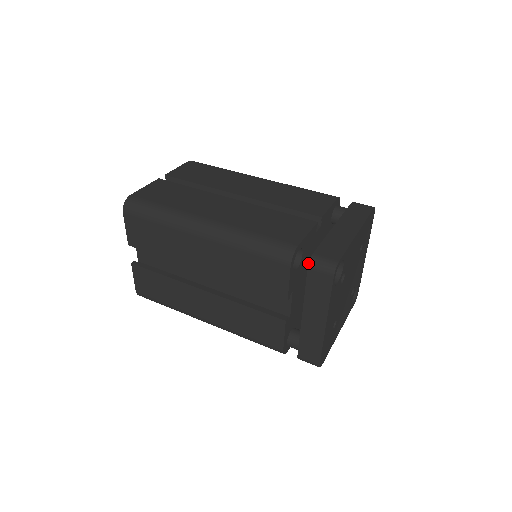
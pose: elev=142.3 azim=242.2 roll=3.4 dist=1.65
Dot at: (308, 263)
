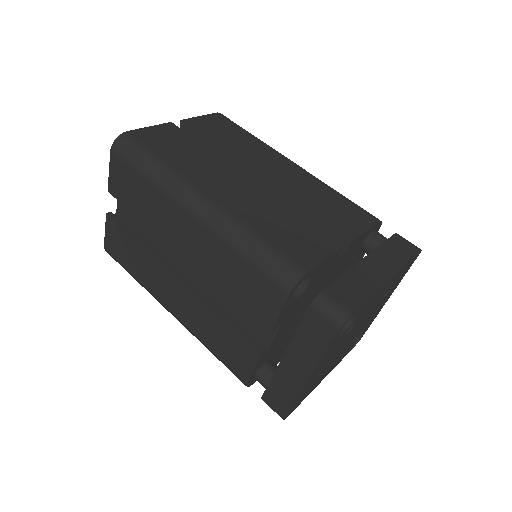
Dot at: (314, 292)
